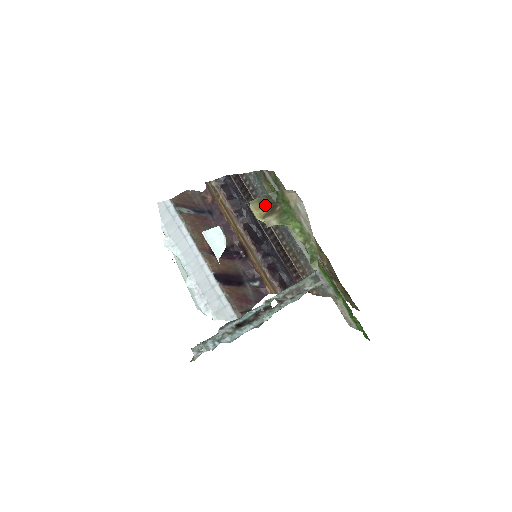
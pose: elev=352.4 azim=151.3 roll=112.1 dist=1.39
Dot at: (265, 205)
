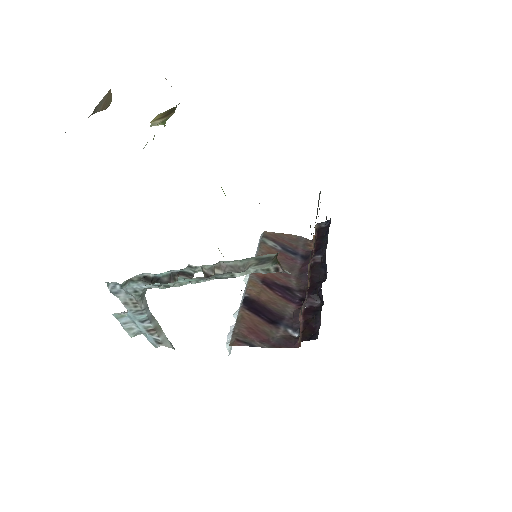
Dot at: (166, 113)
